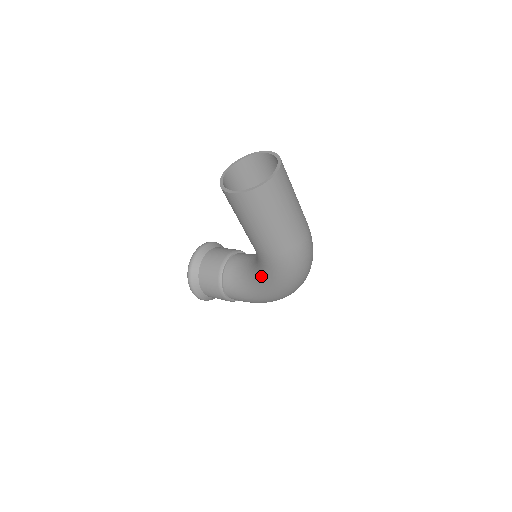
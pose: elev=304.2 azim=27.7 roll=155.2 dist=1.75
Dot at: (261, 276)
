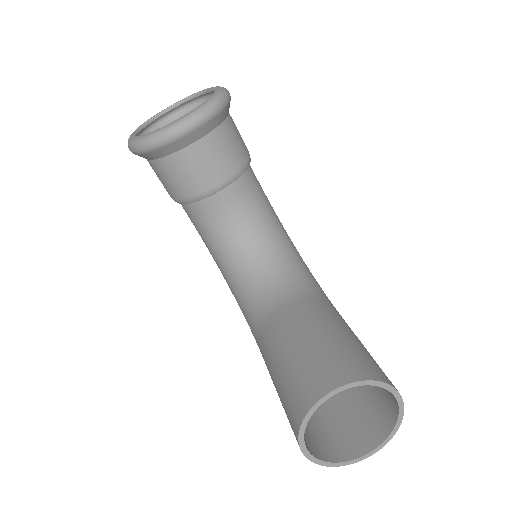
Dot at: (238, 298)
